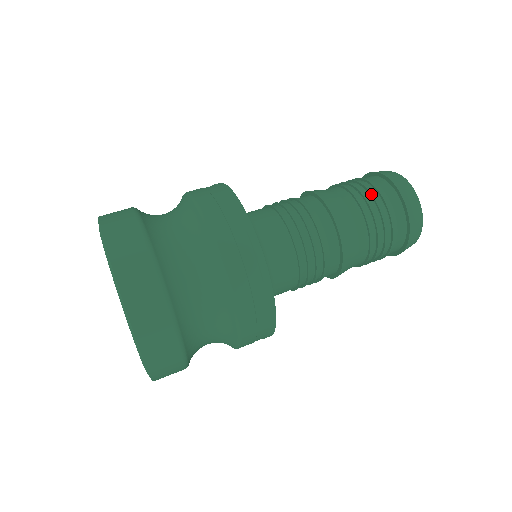
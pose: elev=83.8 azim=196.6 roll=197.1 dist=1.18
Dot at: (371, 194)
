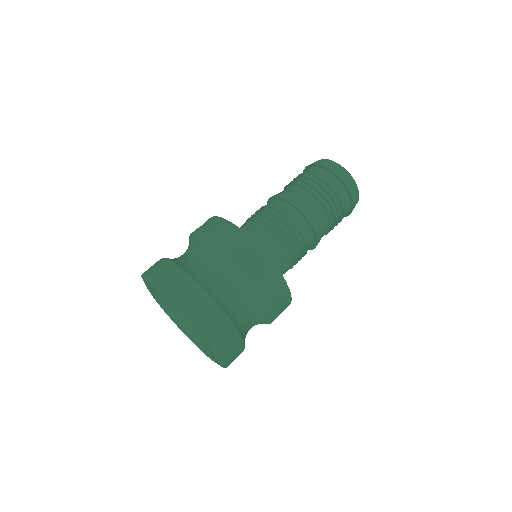
Dot at: (337, 206)
